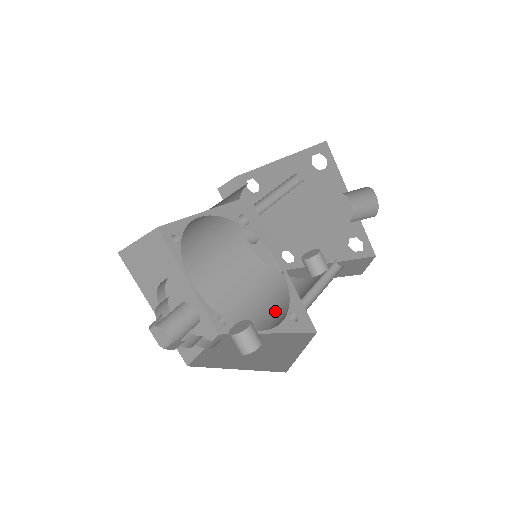
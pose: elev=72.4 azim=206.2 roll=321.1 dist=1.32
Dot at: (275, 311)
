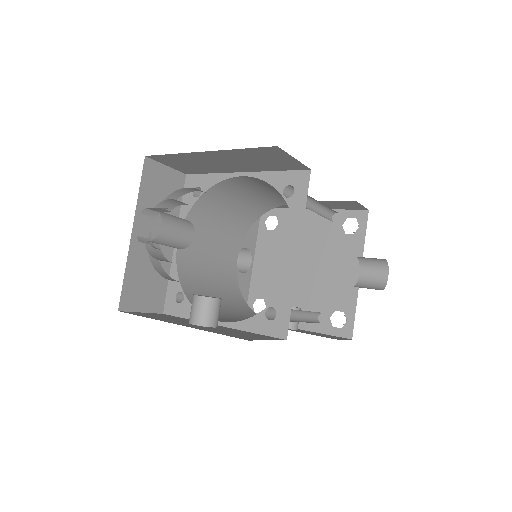
Dot at: occluded
